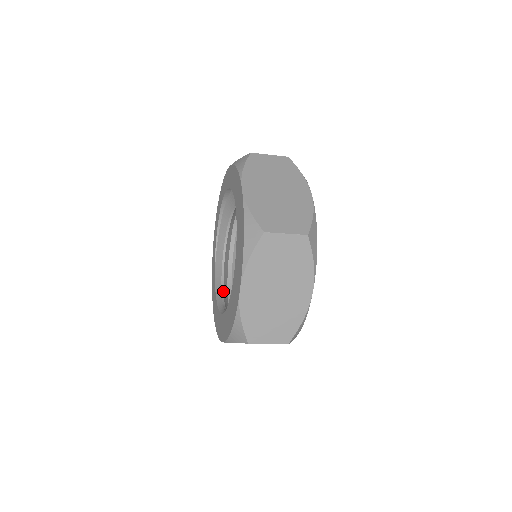
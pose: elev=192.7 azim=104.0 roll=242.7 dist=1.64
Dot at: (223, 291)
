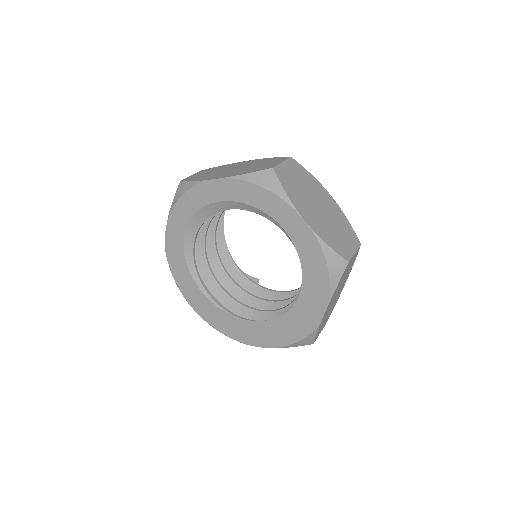
Dot at: occluded
